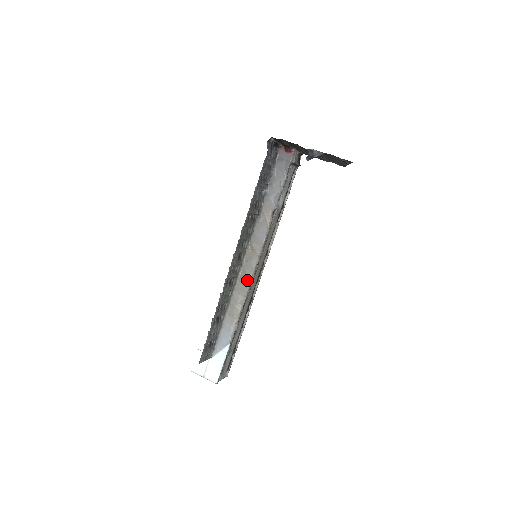
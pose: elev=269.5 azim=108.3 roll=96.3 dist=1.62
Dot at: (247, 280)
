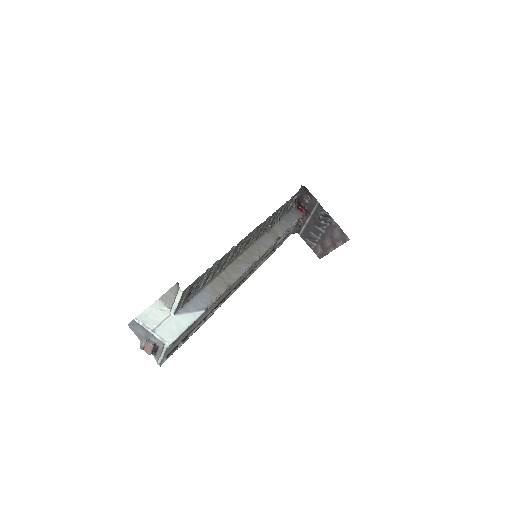
Dot at: (243, 267)
